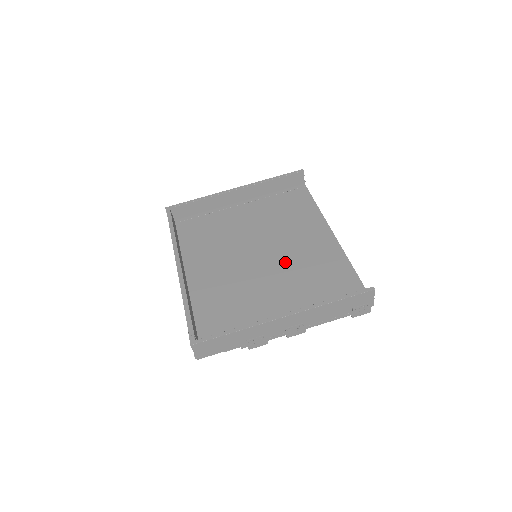
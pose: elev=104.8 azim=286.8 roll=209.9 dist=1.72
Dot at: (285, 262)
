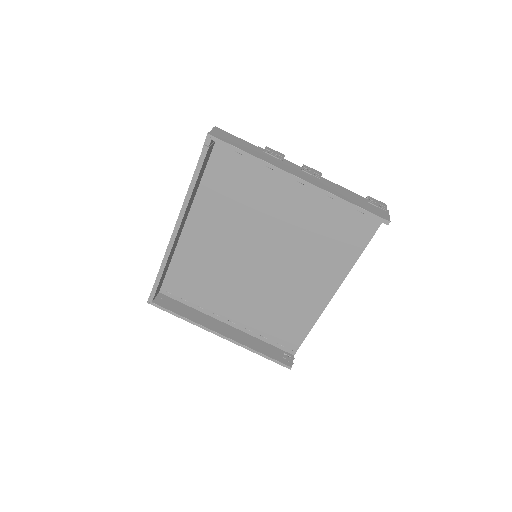
Dot at: (272, 282)
